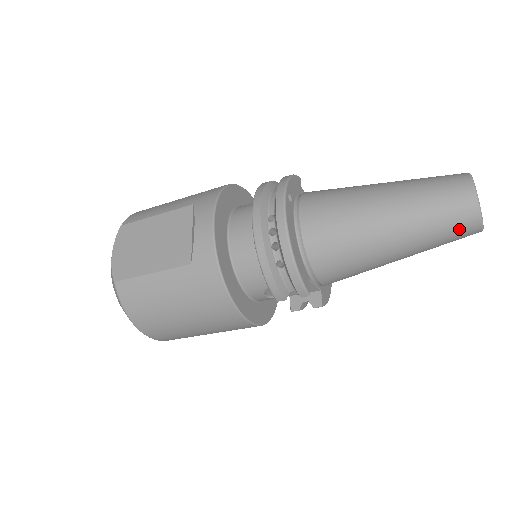
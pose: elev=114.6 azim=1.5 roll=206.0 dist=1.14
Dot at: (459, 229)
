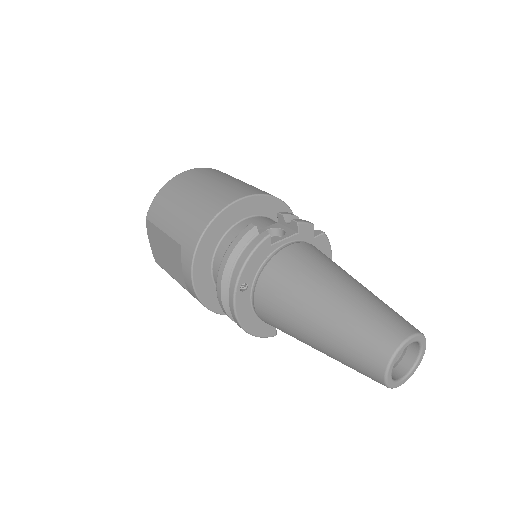
Dot at: occluded
